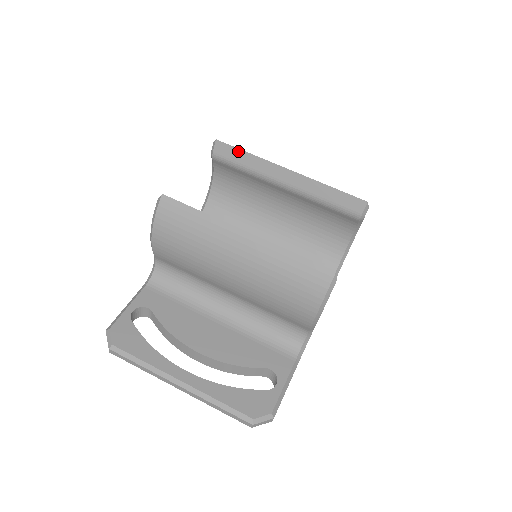
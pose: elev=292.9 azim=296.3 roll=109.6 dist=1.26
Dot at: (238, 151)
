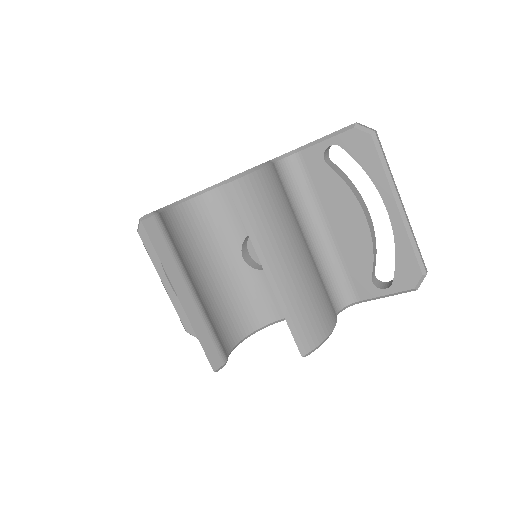
Dot at: (239, 213)
